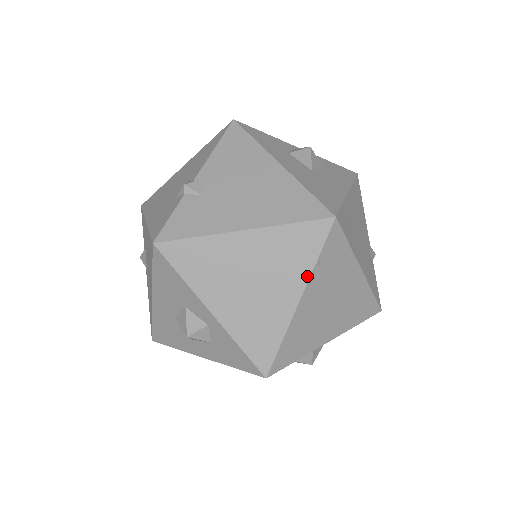
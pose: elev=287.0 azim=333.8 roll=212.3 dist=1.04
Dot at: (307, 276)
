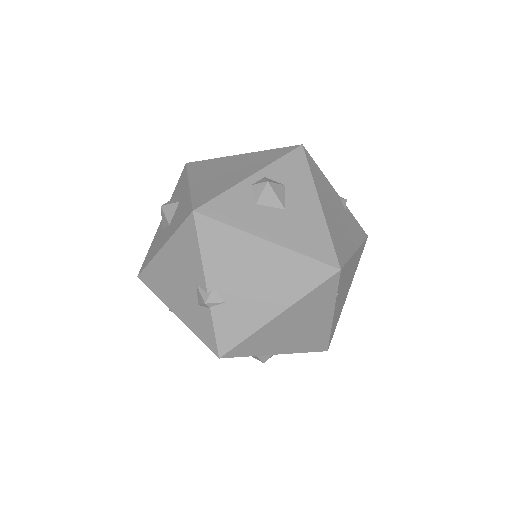
Dot at: (333, 304)
